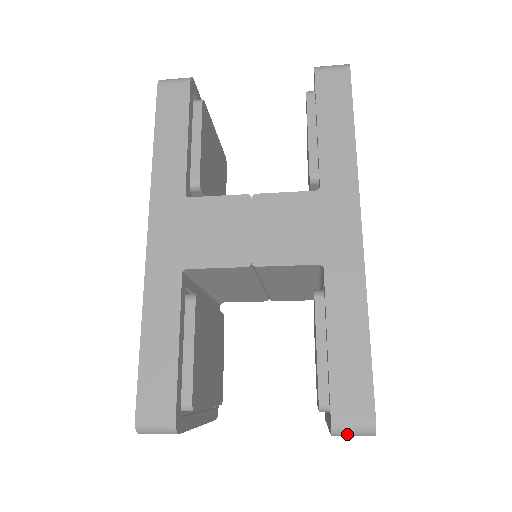
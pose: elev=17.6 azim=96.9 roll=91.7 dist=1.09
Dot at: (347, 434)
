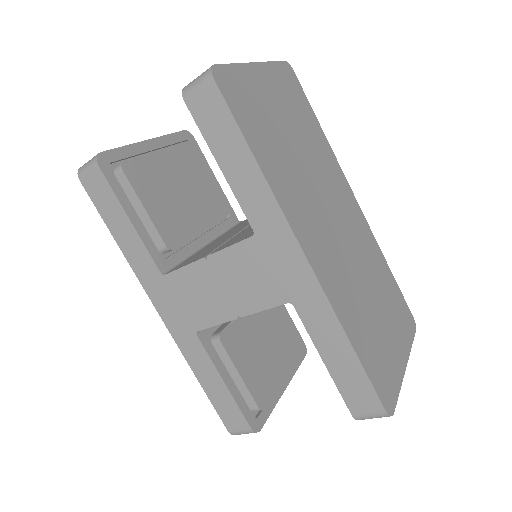
Dot at: (370, 418)
